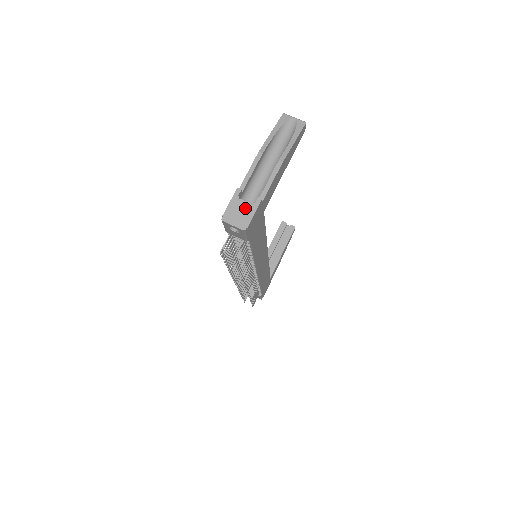
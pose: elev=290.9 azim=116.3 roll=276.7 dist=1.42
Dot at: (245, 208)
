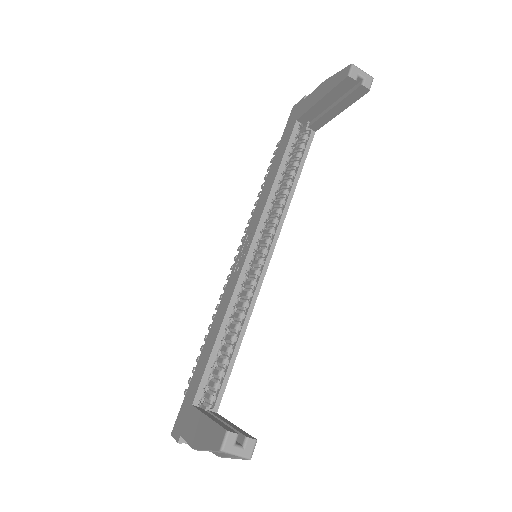
Dot at: occluded
